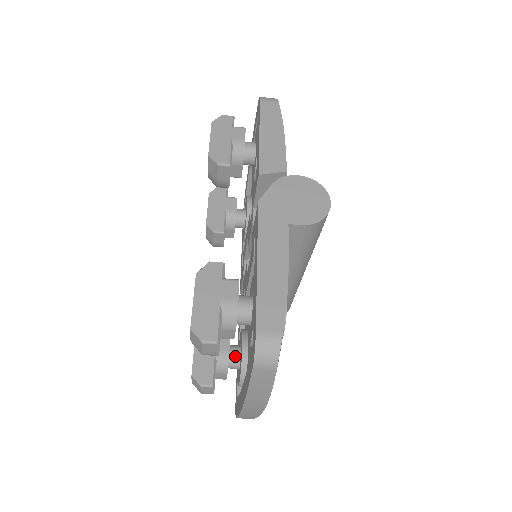
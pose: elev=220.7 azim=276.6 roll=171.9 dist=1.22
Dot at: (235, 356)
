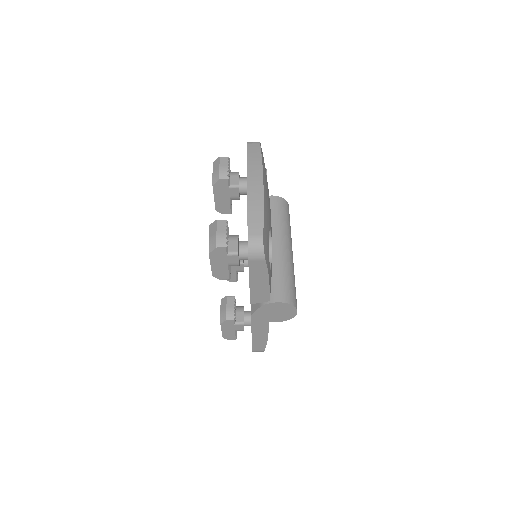
Dot at: occluded
